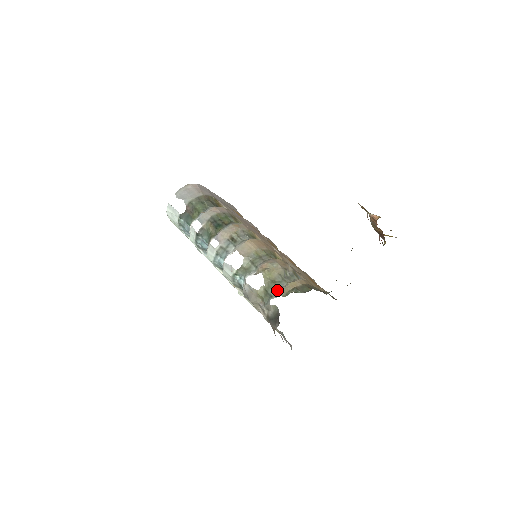
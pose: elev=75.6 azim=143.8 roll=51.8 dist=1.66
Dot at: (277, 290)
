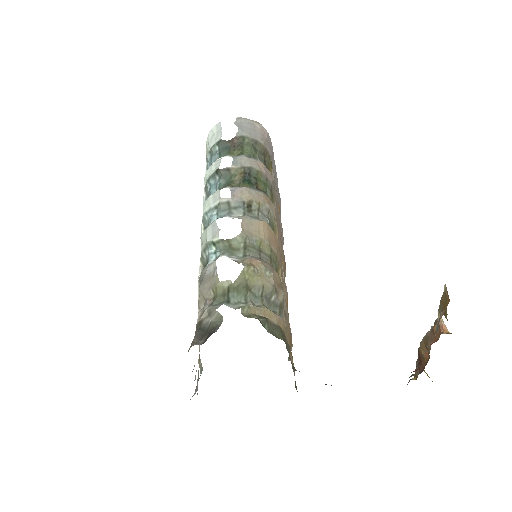
Dot at: (242, 301)
